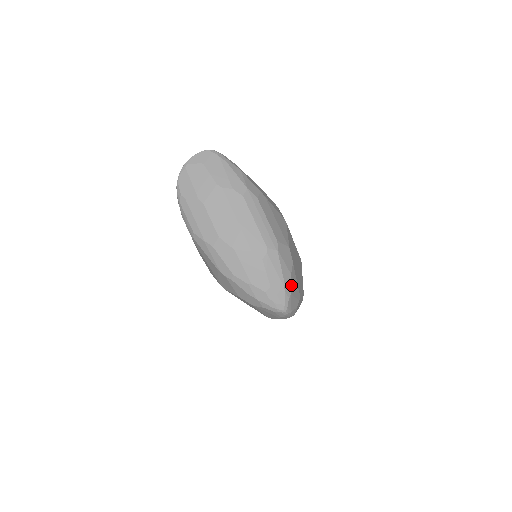
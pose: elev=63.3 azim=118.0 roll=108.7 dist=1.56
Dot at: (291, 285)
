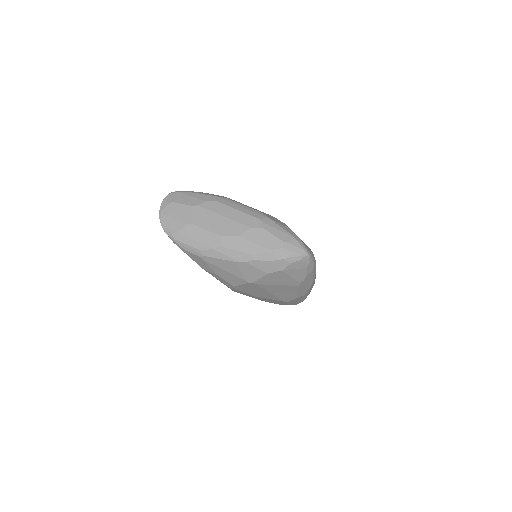
Dot at: (296, 236)
